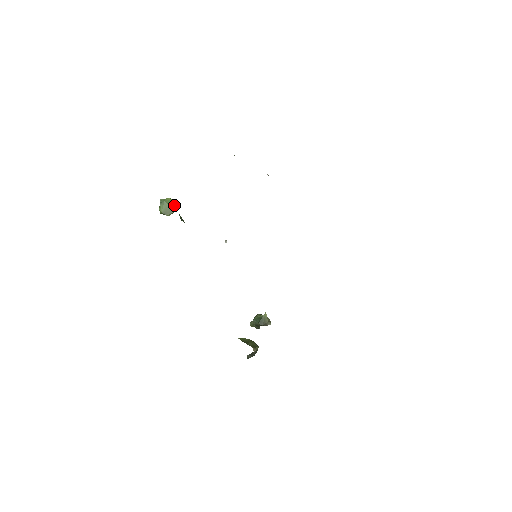
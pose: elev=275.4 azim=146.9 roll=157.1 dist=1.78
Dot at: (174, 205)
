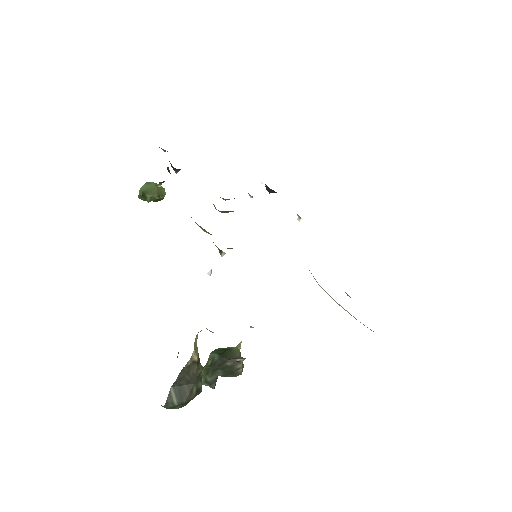
Dot at: (162, 192)
